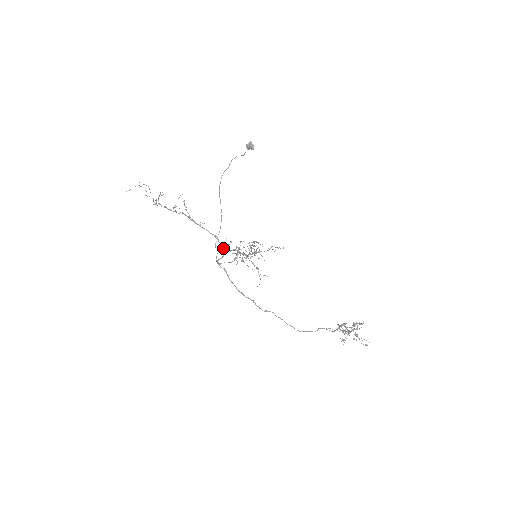
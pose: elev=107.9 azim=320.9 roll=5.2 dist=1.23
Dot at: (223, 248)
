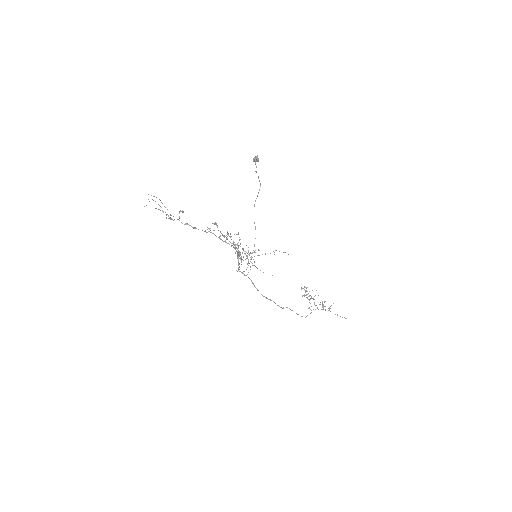
Dot at: occluded
